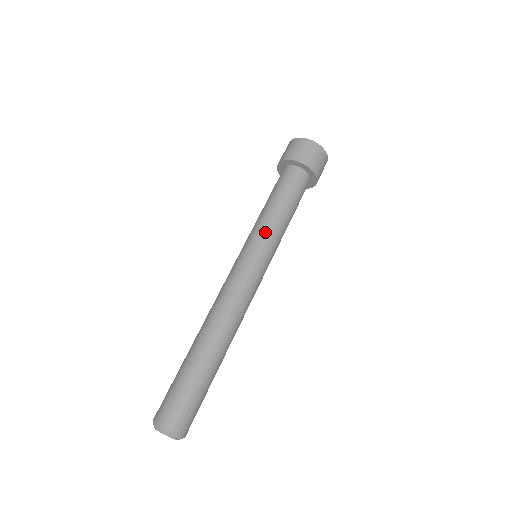
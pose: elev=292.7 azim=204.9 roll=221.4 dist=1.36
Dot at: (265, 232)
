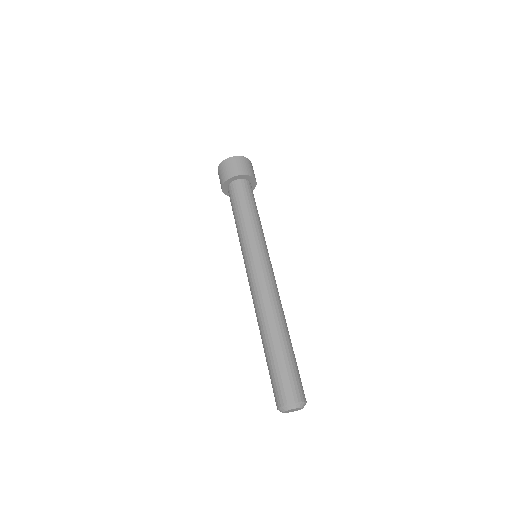
Dot at: (255, 235)
